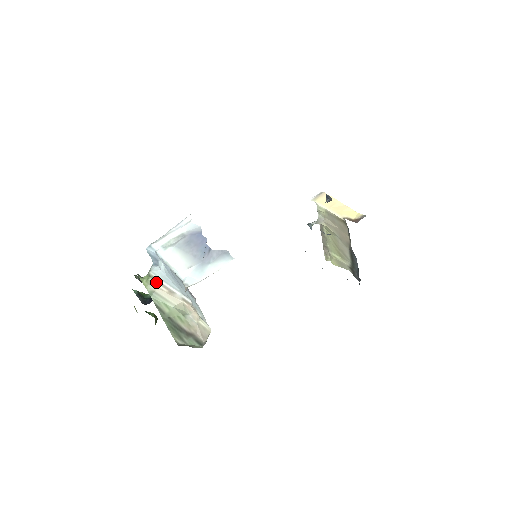
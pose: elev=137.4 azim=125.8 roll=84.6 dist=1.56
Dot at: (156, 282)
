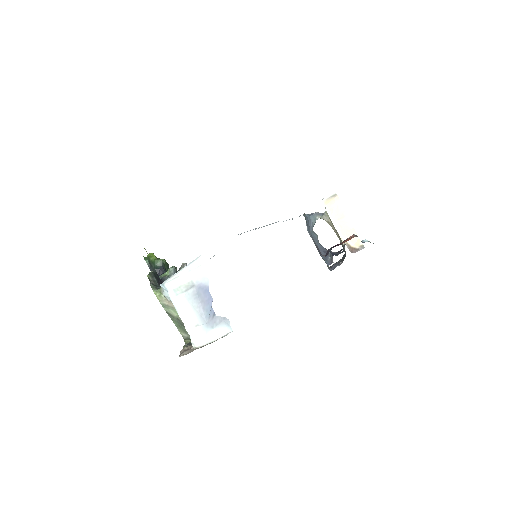
Dot at: (167, 301)
